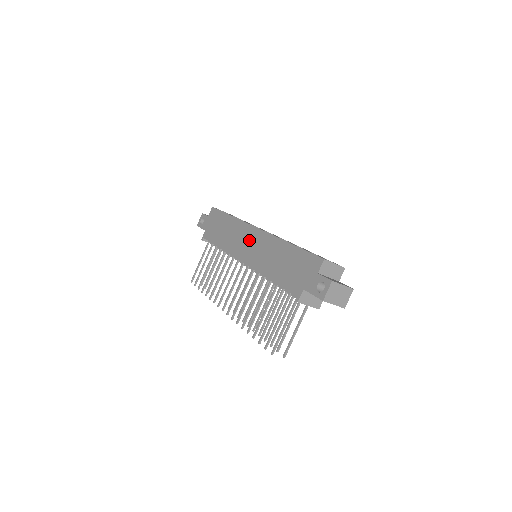
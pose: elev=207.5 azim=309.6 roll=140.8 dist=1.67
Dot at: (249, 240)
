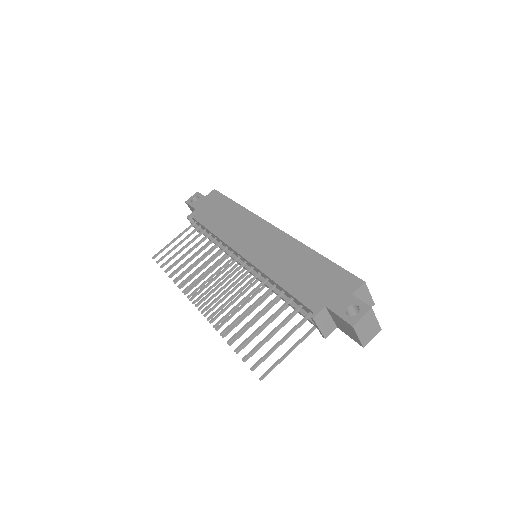
Dot at: (258, 235)
